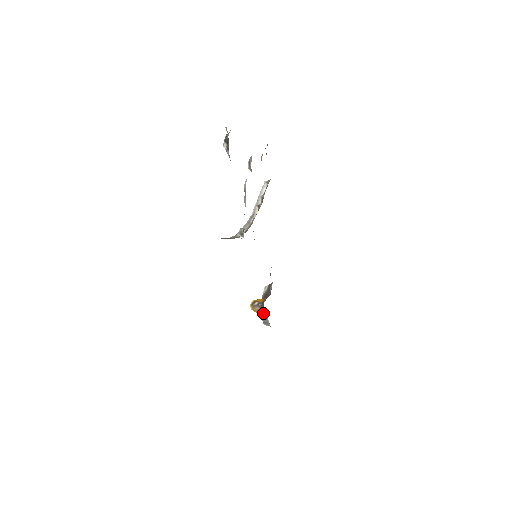
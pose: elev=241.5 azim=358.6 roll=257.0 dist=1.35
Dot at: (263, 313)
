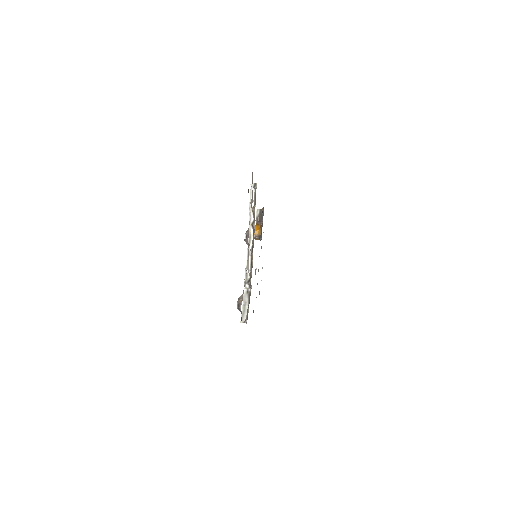
Dot at: occluded
